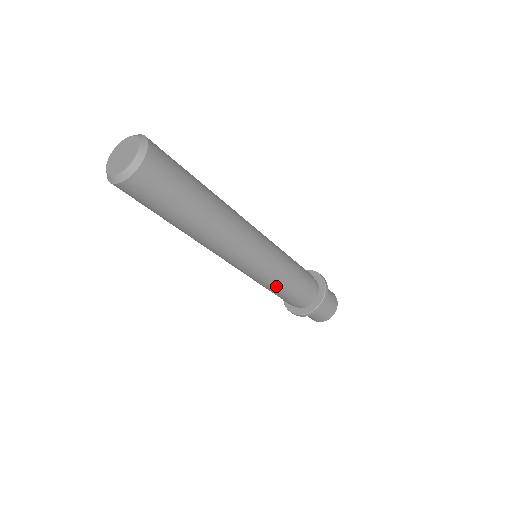
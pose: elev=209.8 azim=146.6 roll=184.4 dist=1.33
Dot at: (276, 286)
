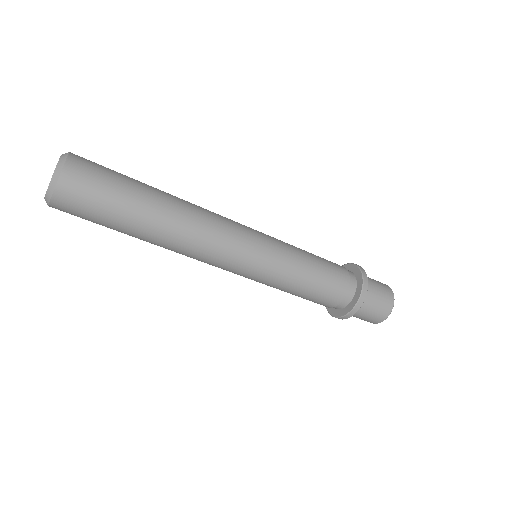
Dot at: (281, 289)
